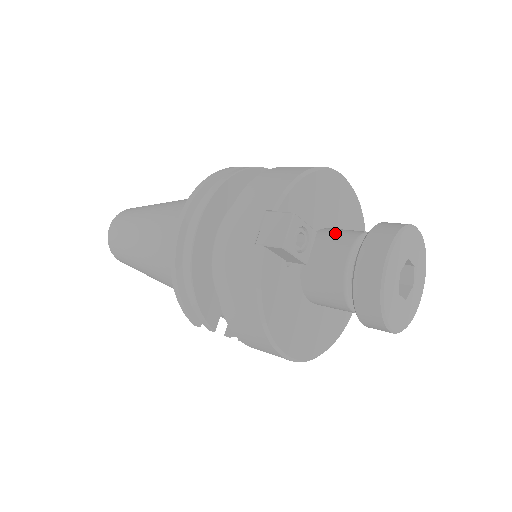
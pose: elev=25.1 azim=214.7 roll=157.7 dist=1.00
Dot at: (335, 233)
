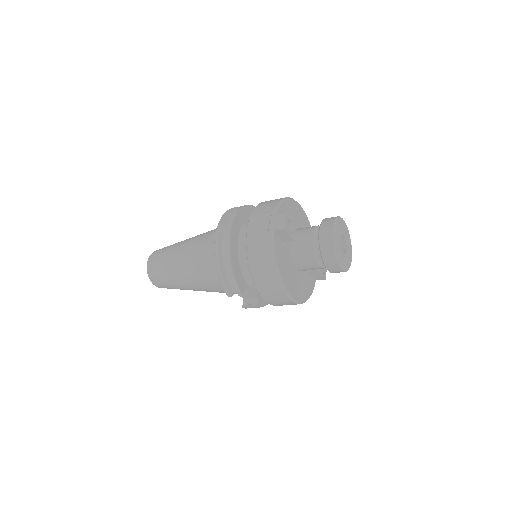
Dot at: (303, 228)
